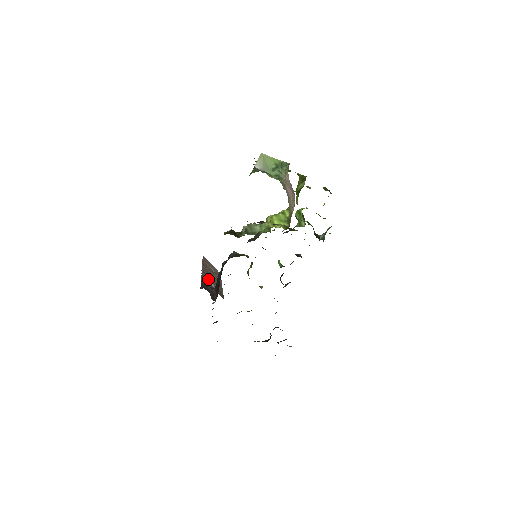
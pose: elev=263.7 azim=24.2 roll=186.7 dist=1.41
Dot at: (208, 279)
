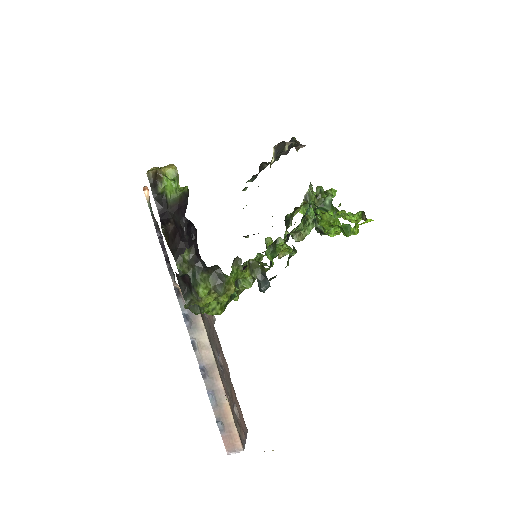
Dot at: (209, 317)
